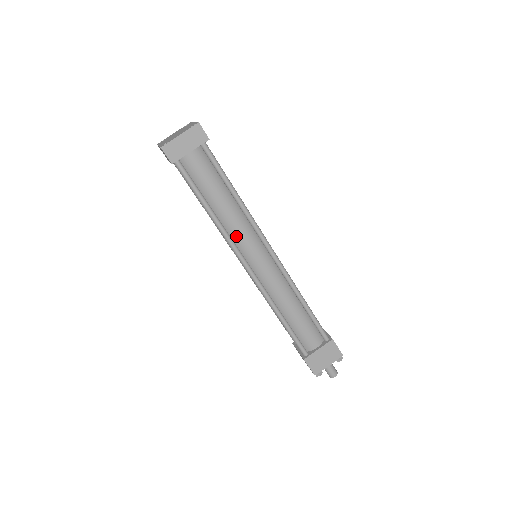
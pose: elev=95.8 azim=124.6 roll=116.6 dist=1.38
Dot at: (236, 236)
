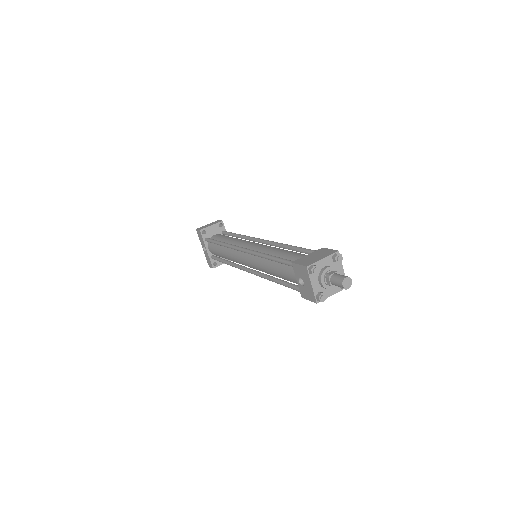
Dot at: (237, 244)
